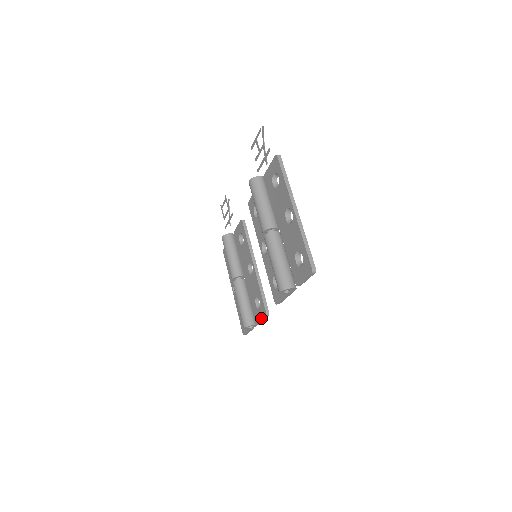
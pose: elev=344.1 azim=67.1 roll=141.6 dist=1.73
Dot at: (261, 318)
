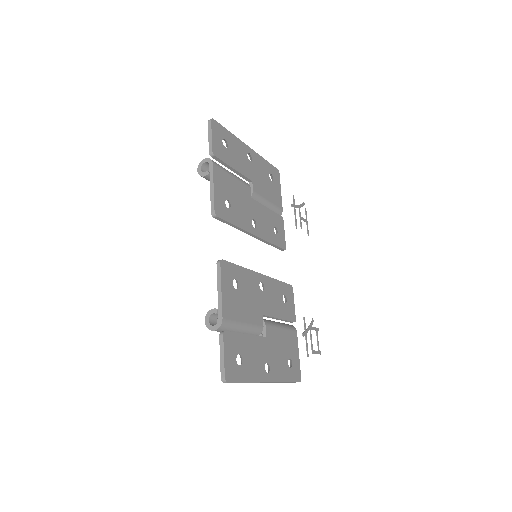
Dot at: (218, 282)
